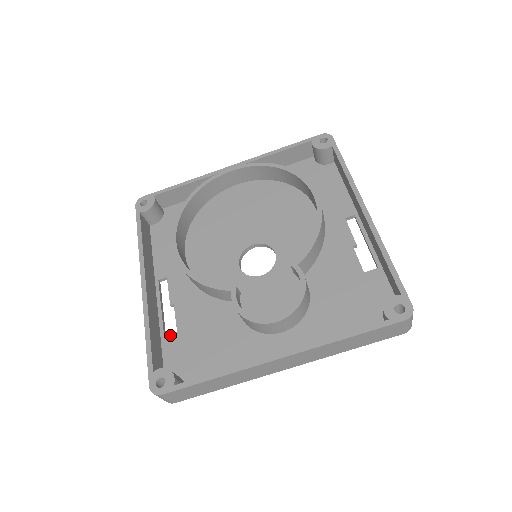
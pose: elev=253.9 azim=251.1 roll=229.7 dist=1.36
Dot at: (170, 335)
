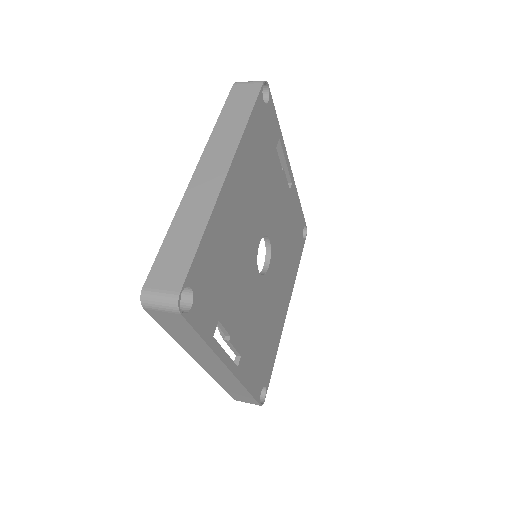
Dot at: occluded
